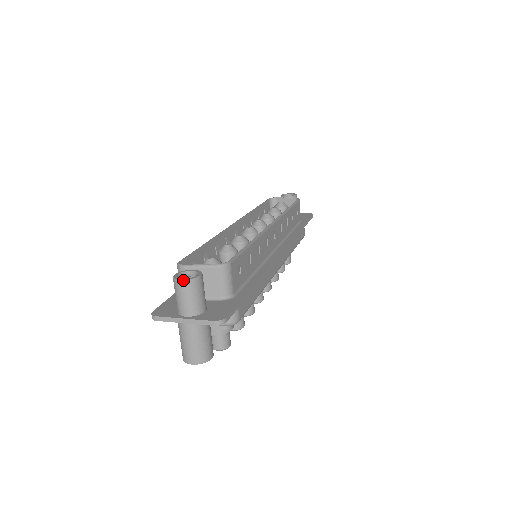
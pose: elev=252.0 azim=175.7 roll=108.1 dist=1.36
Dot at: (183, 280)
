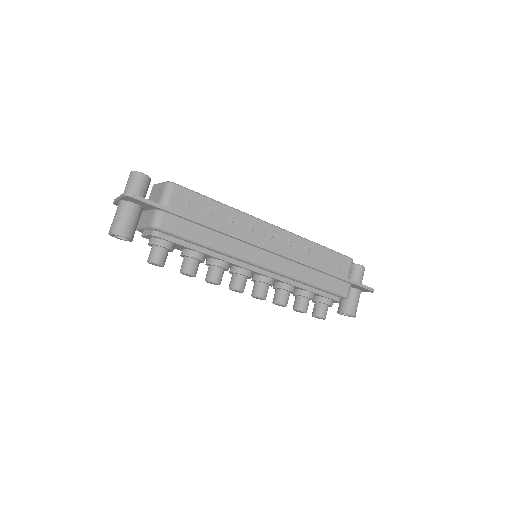
Dot at: (132, 171)
